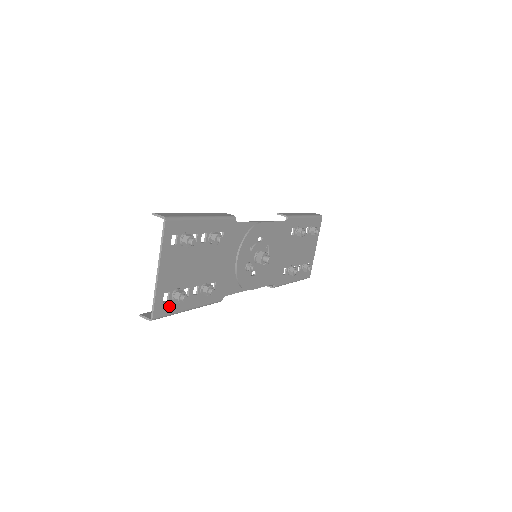
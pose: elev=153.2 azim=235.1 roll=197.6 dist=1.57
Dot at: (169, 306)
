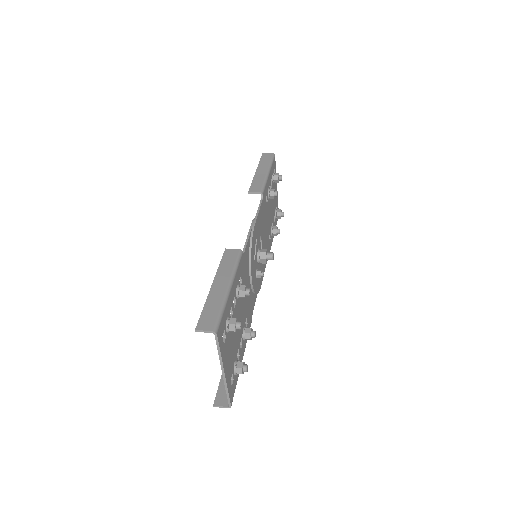
Dot at: (234, 381)
